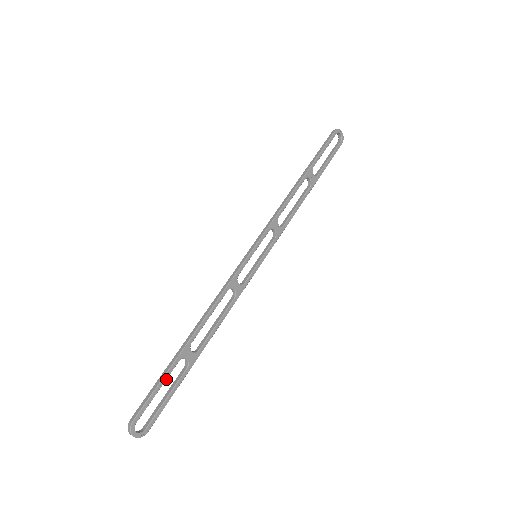
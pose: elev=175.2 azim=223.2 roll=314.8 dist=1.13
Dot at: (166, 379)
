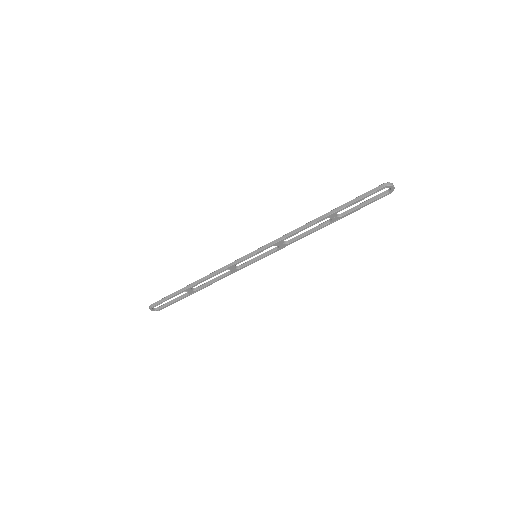
Dot at: occluded
